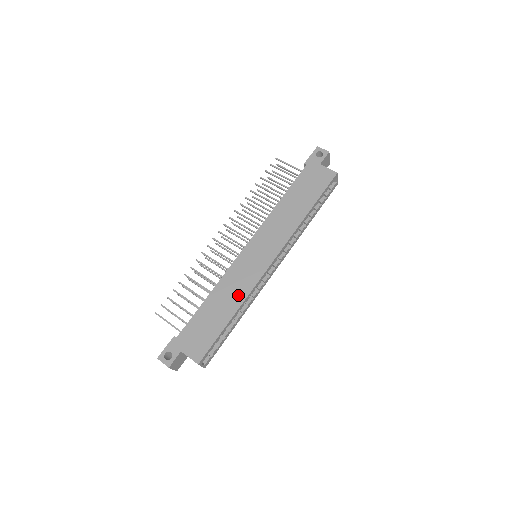
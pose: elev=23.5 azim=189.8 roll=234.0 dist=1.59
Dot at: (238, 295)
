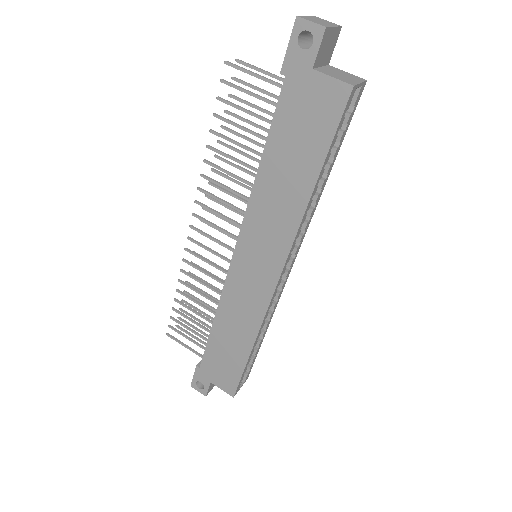
Dot at: (248, 325)
